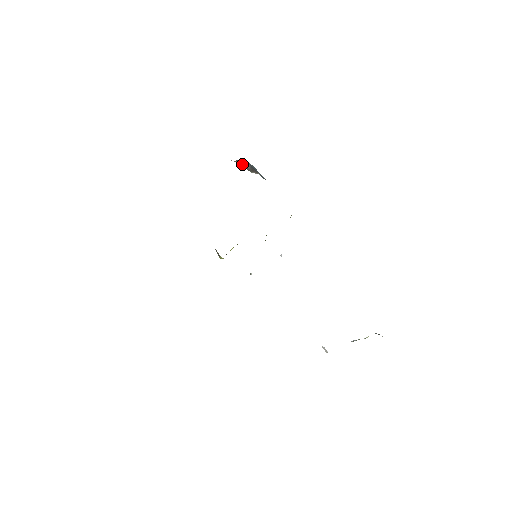
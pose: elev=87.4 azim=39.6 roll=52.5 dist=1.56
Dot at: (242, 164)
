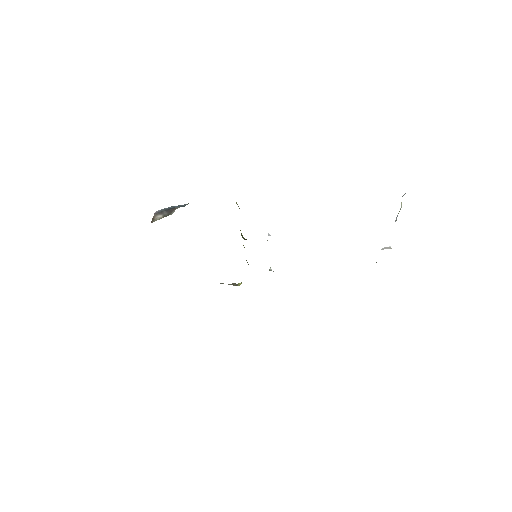
Dot at: (158, 218)
